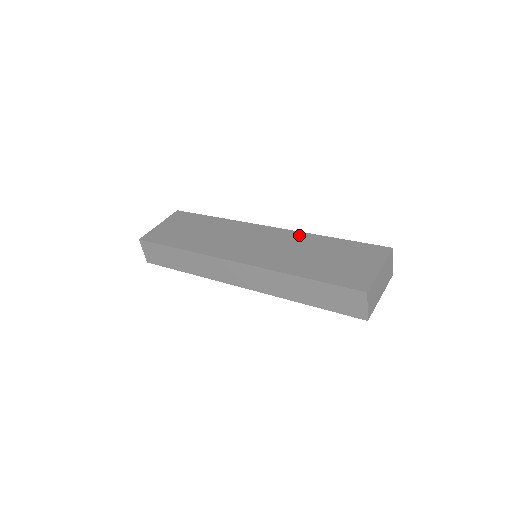
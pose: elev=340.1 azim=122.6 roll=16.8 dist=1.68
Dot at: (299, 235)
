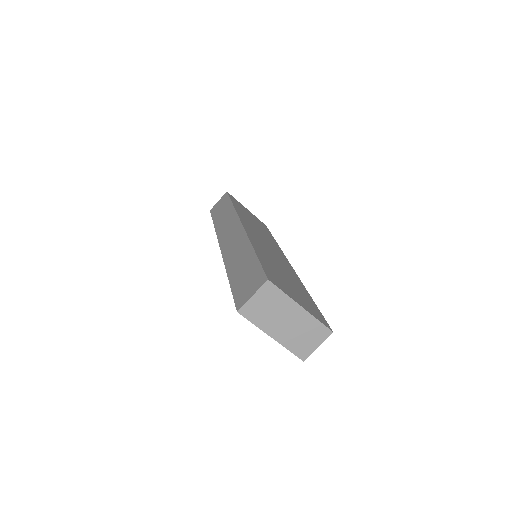
Dot at: (296, 276)
